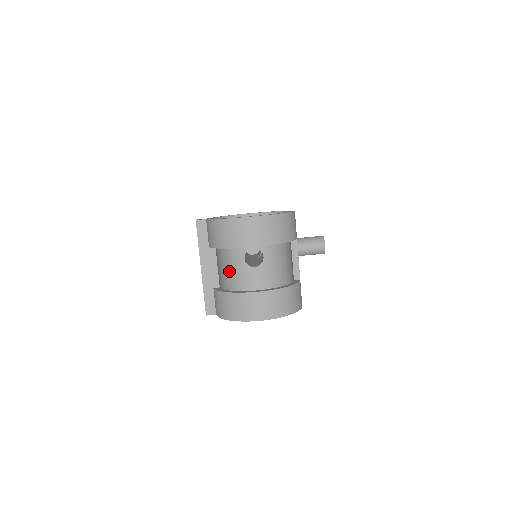
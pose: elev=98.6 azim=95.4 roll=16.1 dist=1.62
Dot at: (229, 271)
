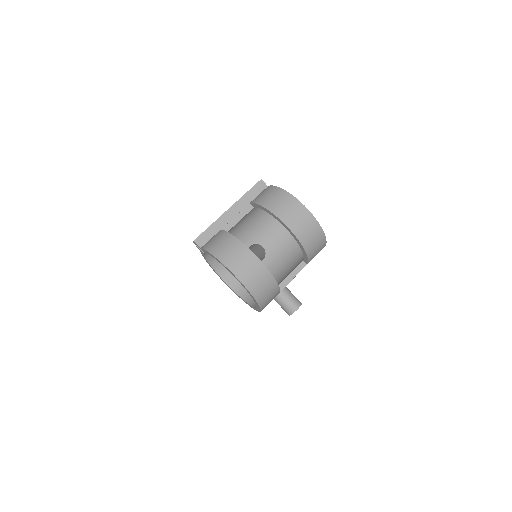
Dot at: occluded
